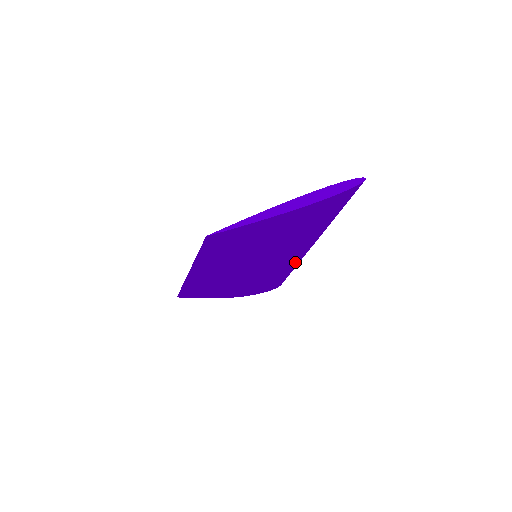
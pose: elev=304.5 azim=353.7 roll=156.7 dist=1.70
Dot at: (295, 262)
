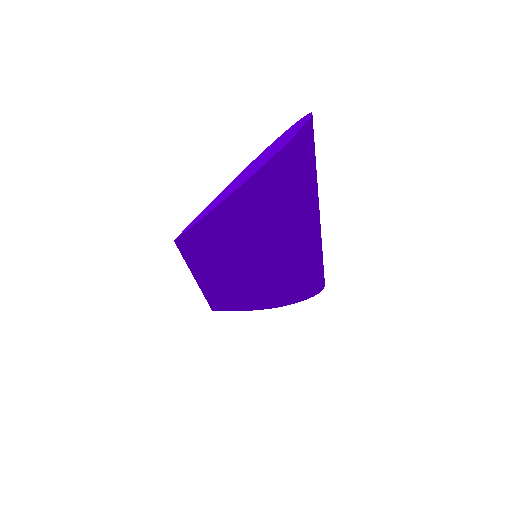
Dot at: (312, 258)
